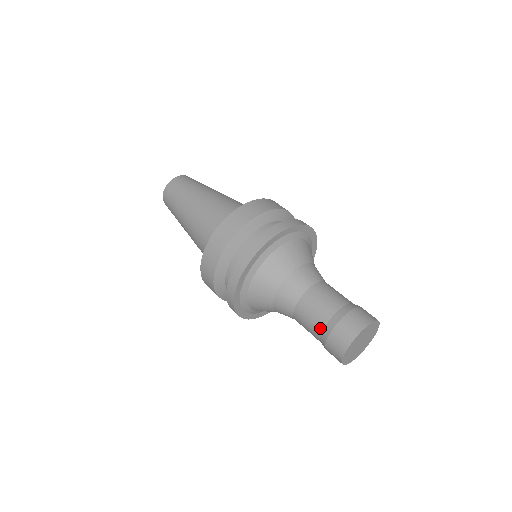
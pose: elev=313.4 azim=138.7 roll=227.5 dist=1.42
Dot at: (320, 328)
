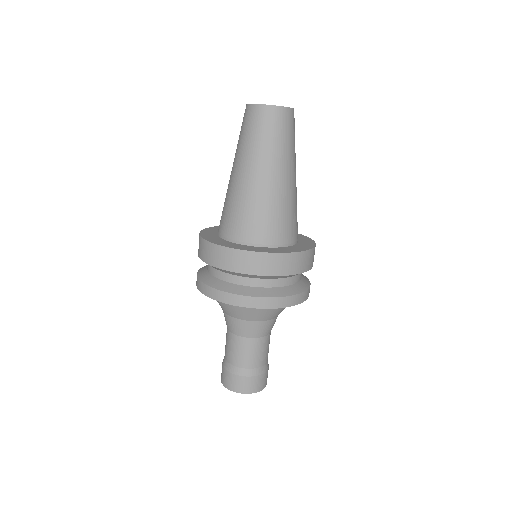
Dot at: occluded
